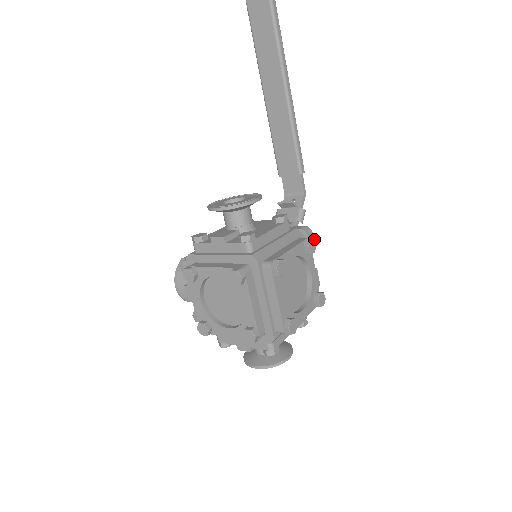
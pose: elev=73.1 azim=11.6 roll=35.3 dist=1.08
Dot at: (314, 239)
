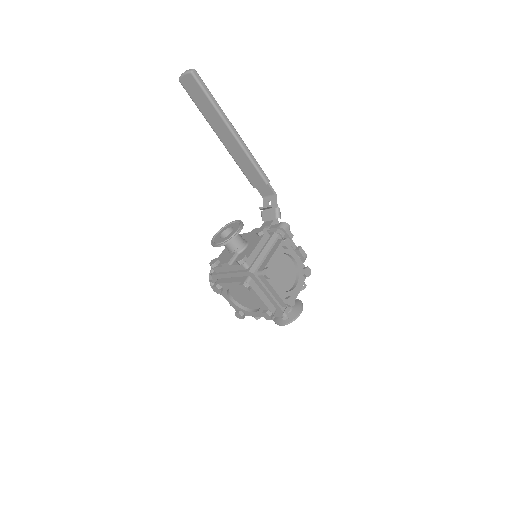
Dot at: (288, 238)
